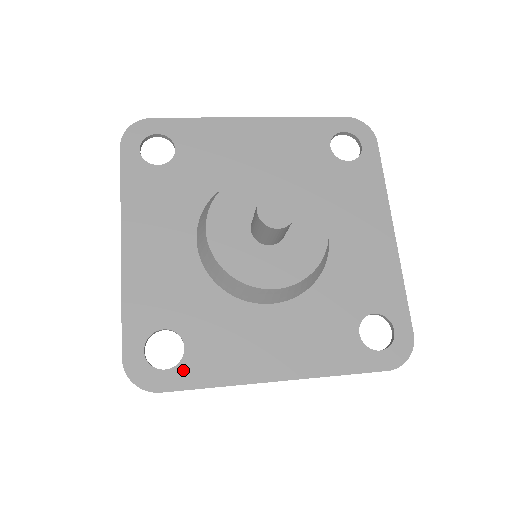
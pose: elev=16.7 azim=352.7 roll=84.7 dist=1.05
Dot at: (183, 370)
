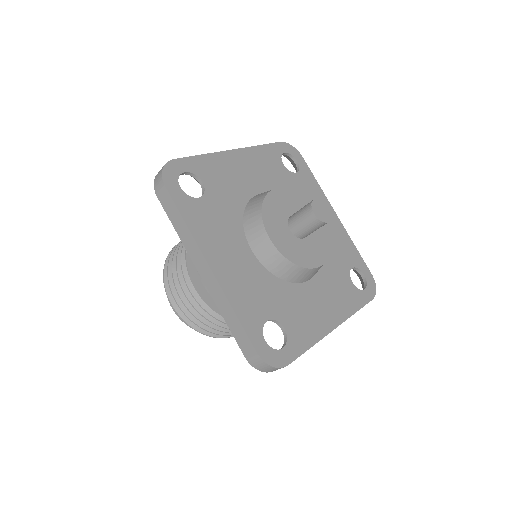
Dot at: (292, 344)
